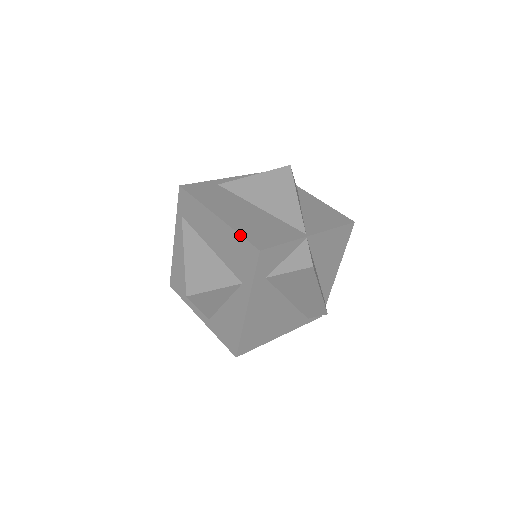
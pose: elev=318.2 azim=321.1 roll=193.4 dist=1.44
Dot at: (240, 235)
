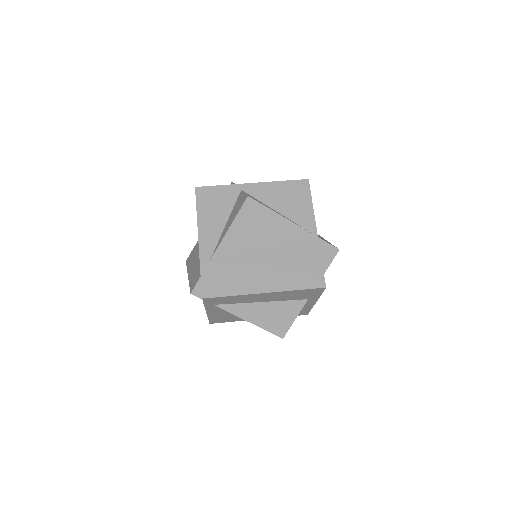
Dot at: (300, 290)
